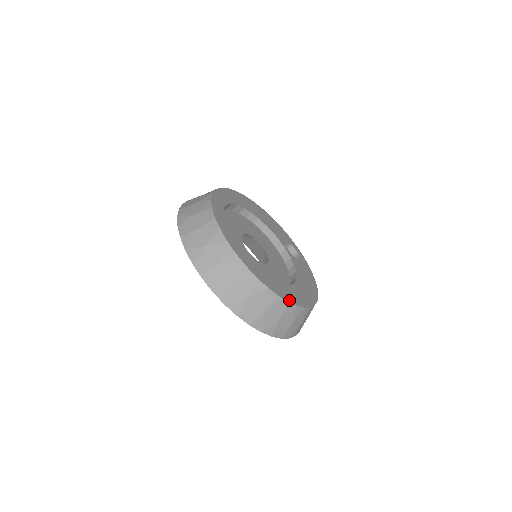
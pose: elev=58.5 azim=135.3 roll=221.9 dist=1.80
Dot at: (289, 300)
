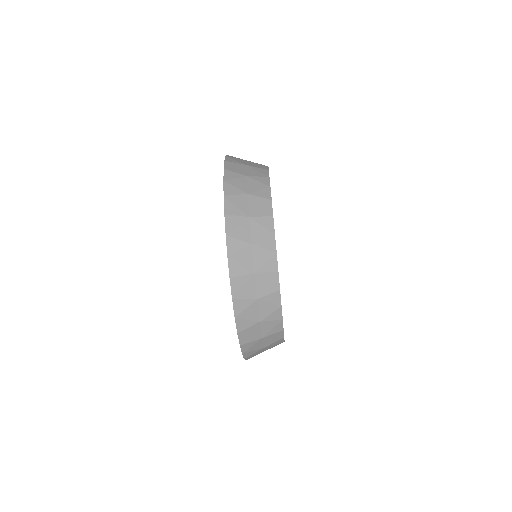
Dot at: occluded
